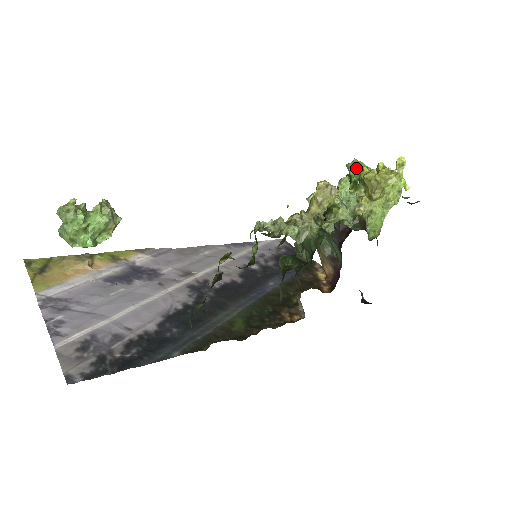
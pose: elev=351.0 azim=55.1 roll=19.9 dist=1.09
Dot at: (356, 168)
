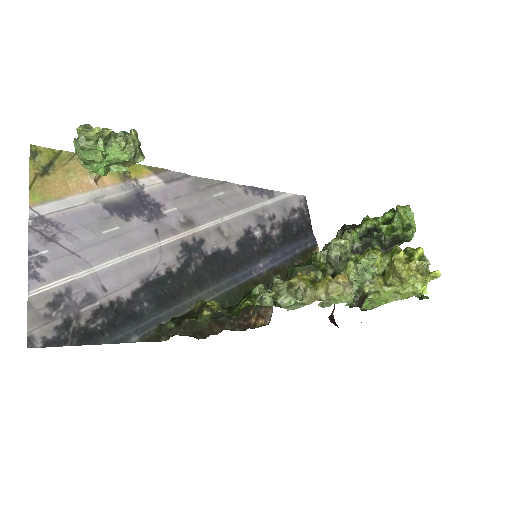
Dot at: (403, 218)
